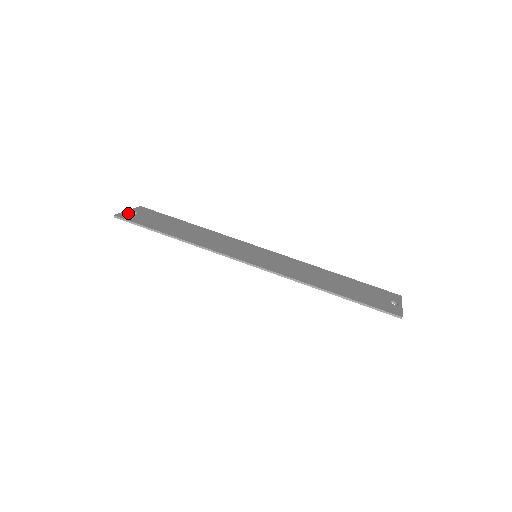
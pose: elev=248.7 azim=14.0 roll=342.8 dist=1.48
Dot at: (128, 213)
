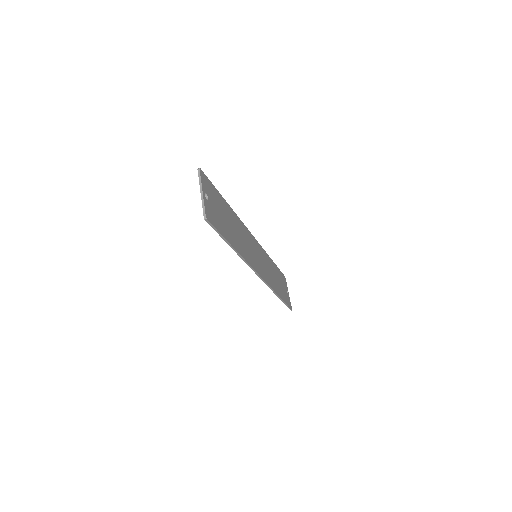
Dot at: (207, 203)
